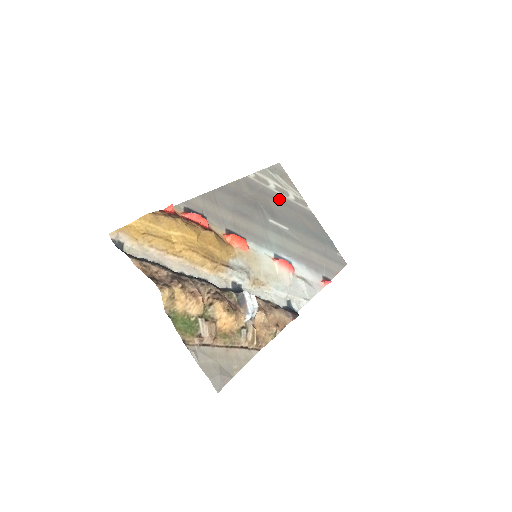
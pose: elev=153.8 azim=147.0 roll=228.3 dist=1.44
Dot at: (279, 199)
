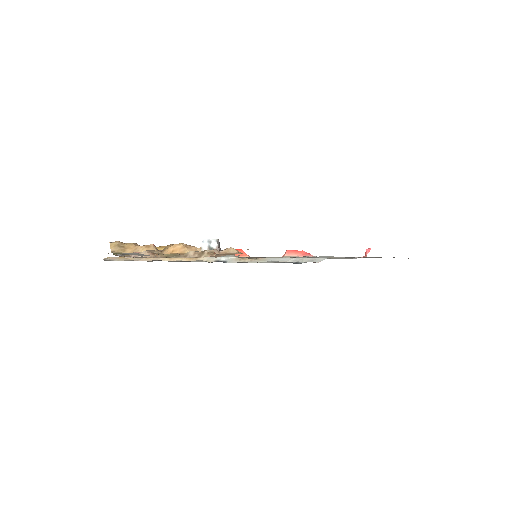
Dot at: occluded
